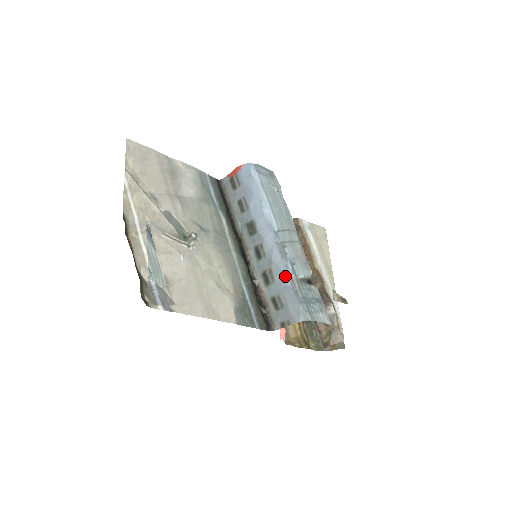
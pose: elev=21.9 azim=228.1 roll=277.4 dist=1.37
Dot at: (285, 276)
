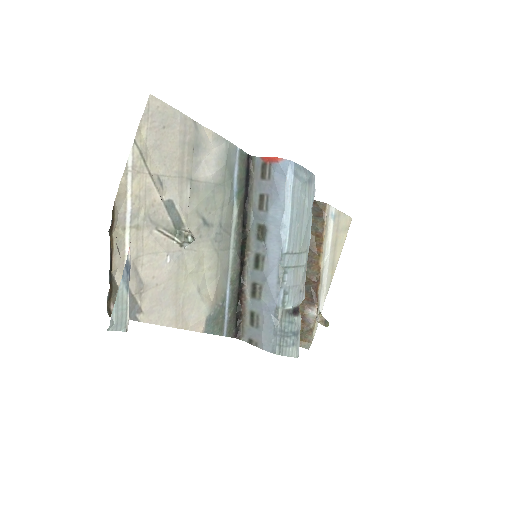
Dot at: (272, 302)
